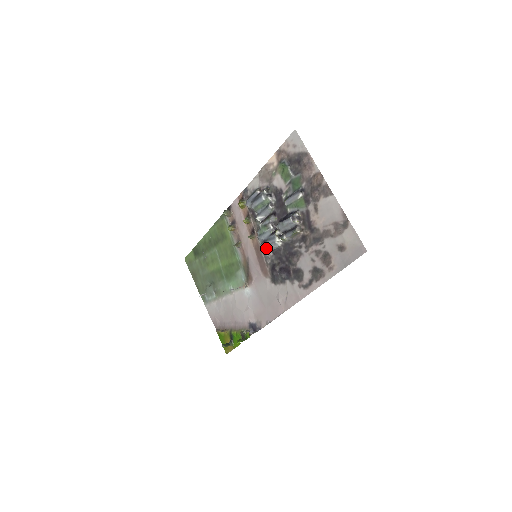
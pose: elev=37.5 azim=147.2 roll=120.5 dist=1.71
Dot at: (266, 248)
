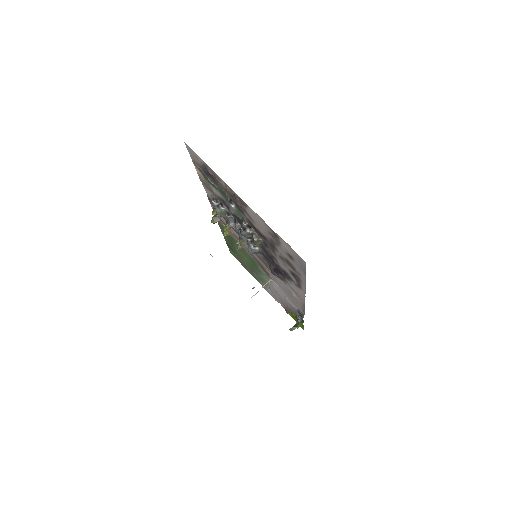
Dot at: (252, 253)
